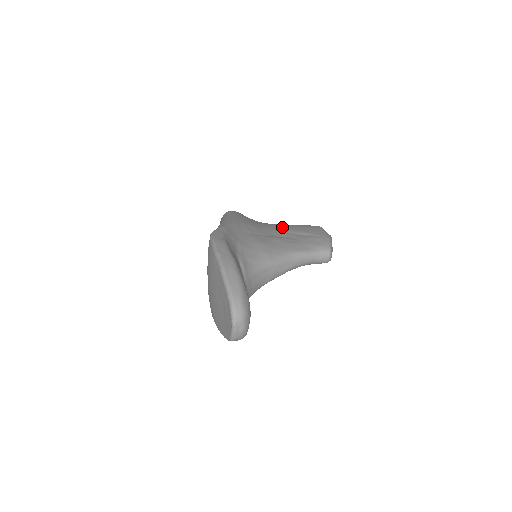
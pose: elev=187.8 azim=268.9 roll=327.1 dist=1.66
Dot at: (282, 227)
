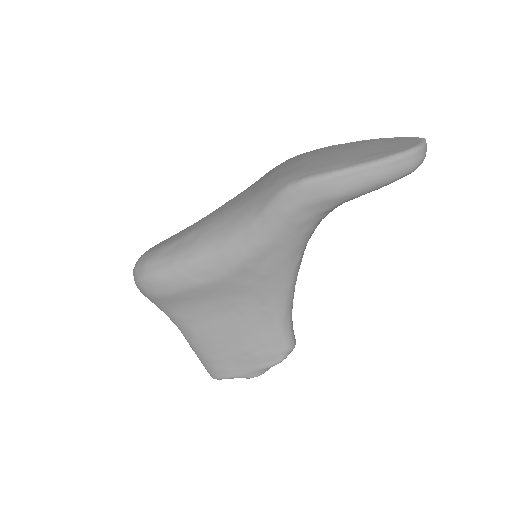
Dot at: occluded
